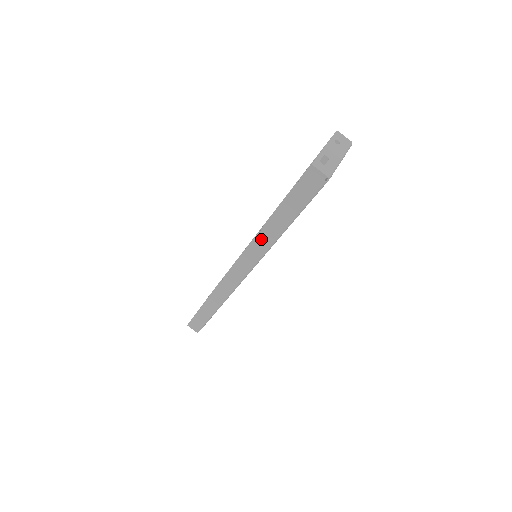
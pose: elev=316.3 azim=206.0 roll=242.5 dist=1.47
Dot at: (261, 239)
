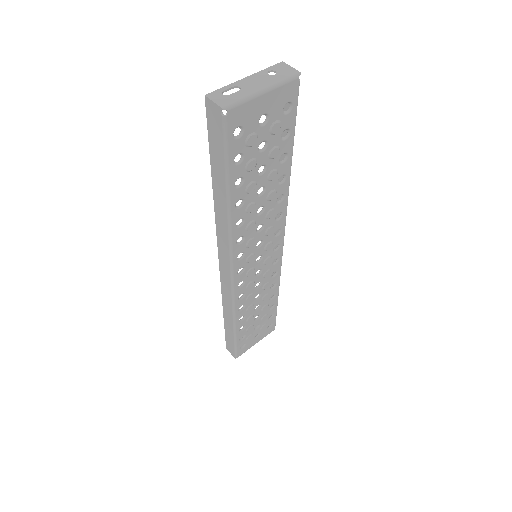
Dot at: (219, 221)
